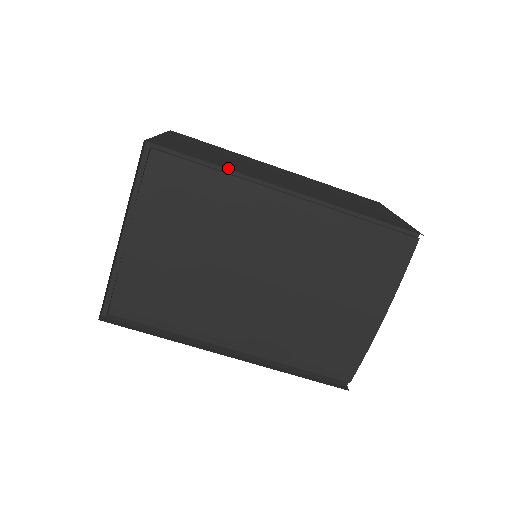
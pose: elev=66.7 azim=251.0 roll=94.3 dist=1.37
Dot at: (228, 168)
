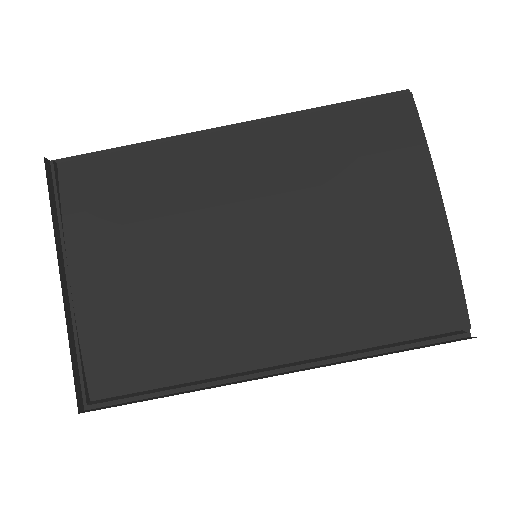
Dot at: occluded
